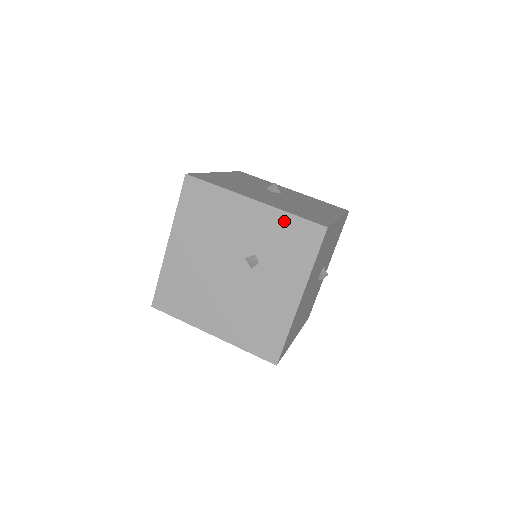
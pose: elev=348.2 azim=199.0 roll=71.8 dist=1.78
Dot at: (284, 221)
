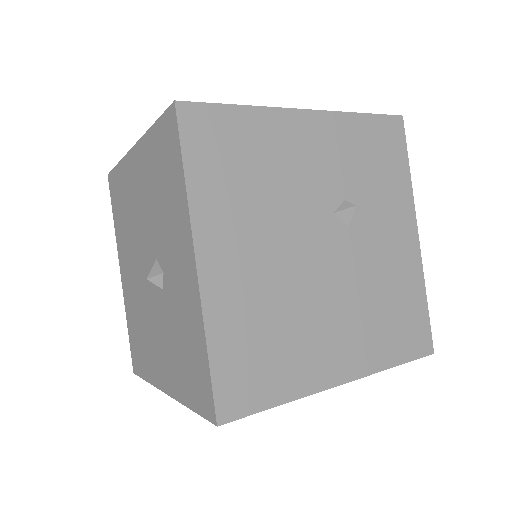
Dot at: (357, 128)
